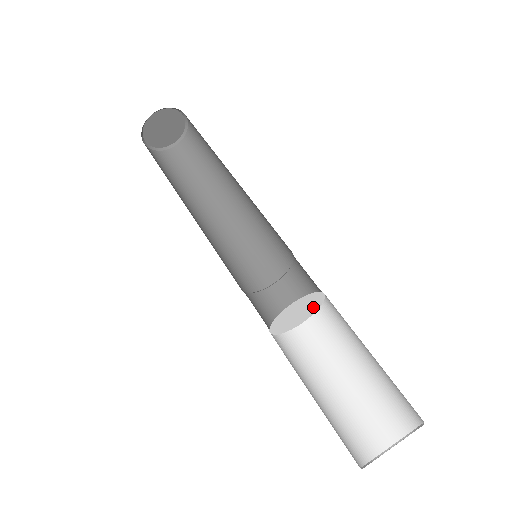
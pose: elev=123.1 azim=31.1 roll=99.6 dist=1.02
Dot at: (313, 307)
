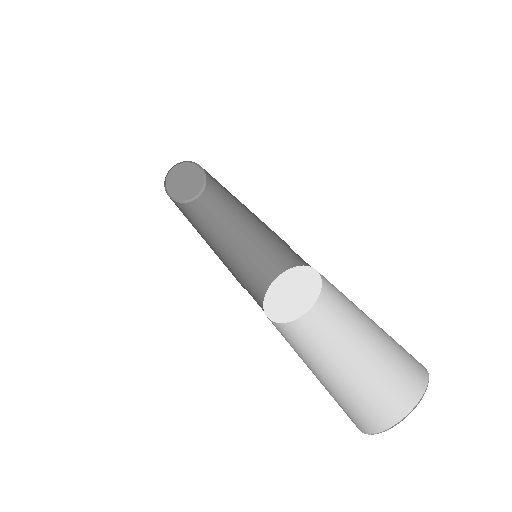
Dot at: (311, 283)
